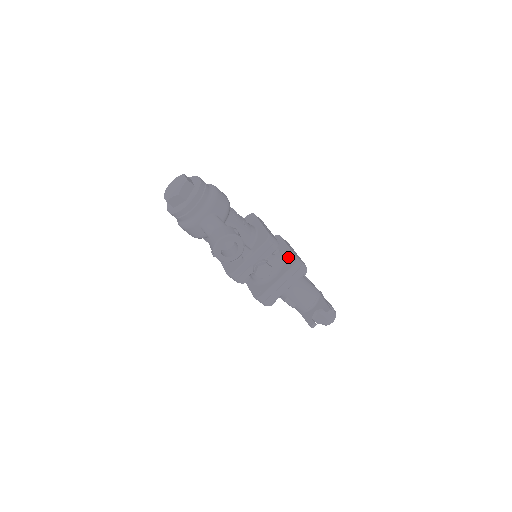
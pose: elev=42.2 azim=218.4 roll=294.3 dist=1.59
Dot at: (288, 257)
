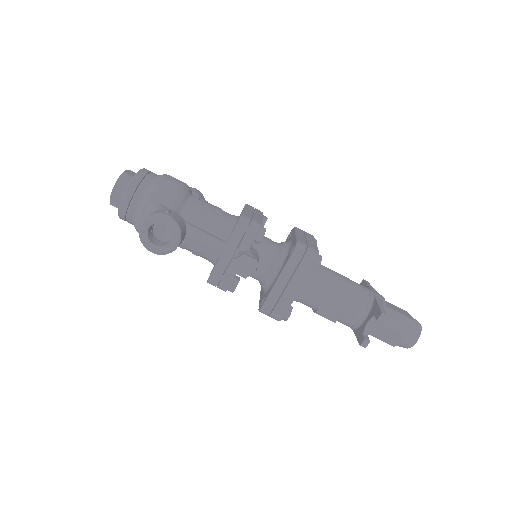
Dot at: (291, 246)
